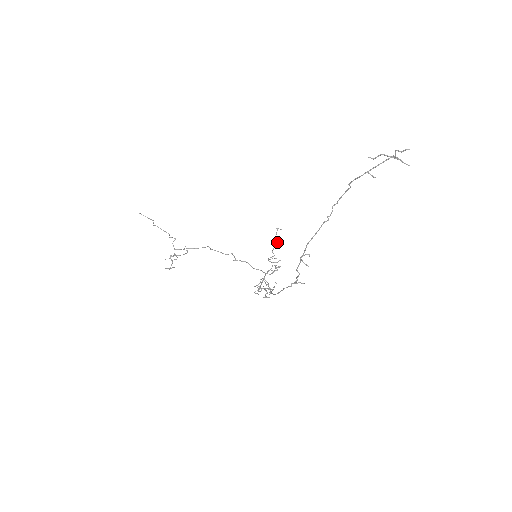
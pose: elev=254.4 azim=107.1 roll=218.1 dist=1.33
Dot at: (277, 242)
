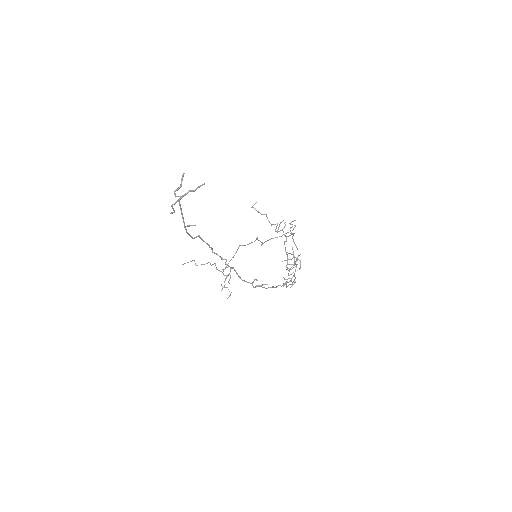
Dot at: occluded
